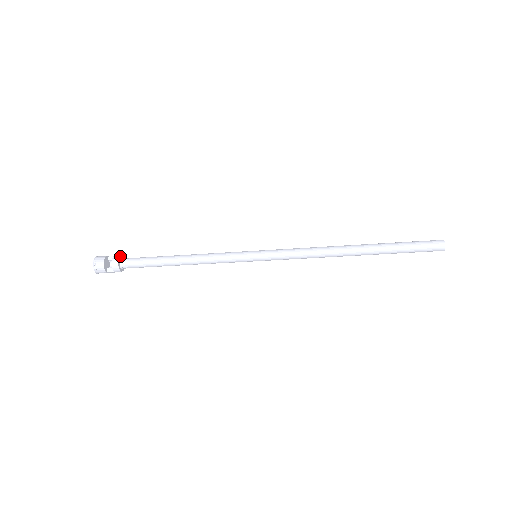
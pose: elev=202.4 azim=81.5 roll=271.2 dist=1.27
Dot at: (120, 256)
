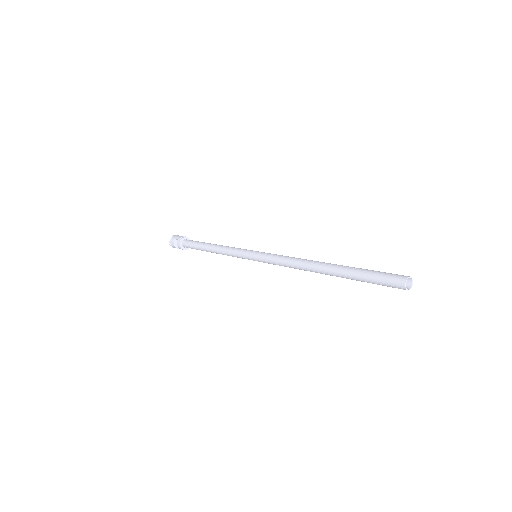
Dot at: (180, 244)
